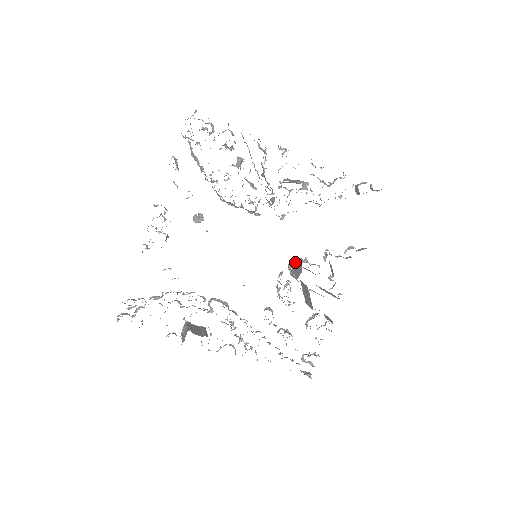
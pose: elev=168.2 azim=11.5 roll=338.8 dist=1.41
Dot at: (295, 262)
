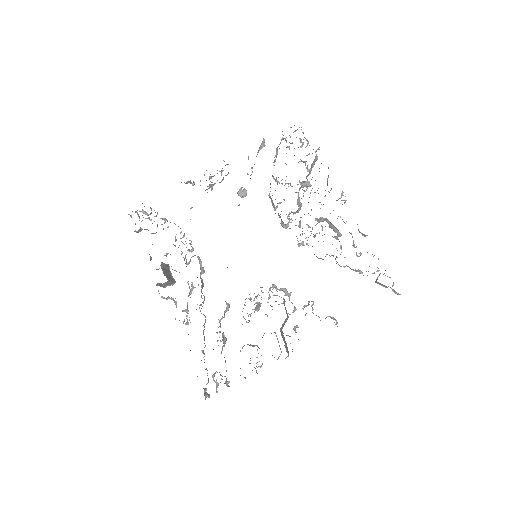
Dot at: occluded
